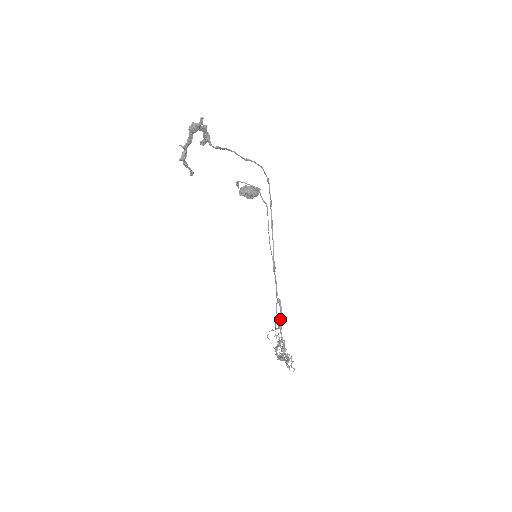
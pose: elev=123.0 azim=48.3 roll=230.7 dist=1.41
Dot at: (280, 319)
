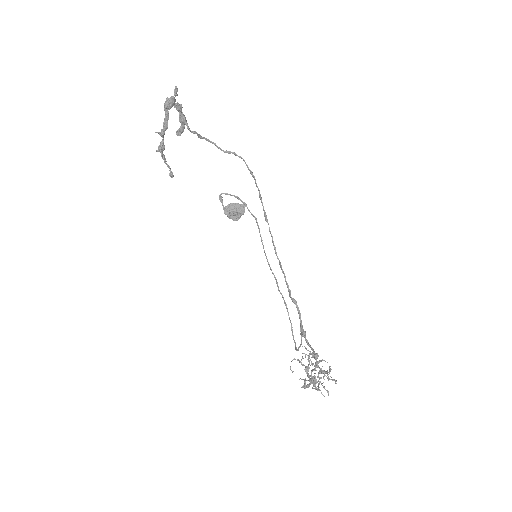
Dot at: (301, 324)
